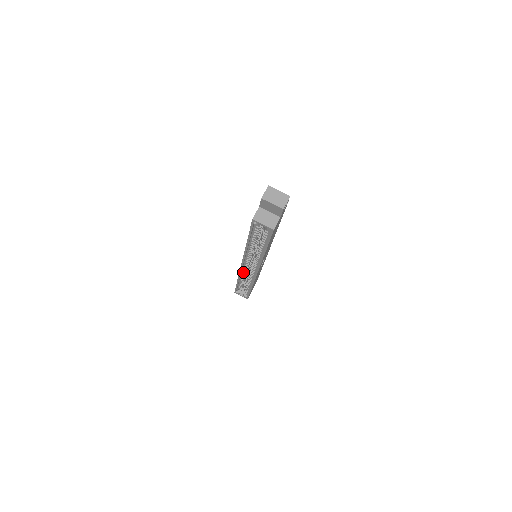
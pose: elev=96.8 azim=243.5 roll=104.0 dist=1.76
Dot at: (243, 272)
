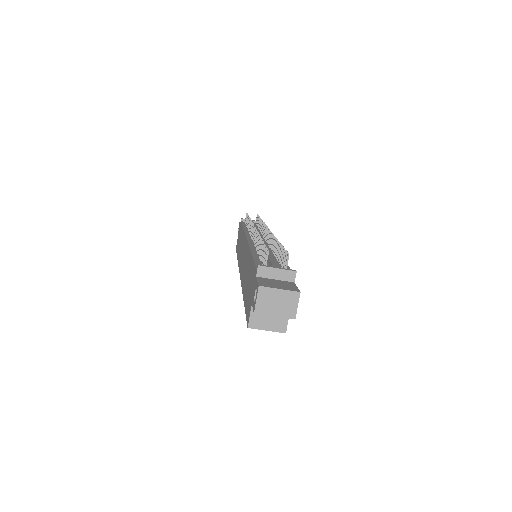
Dot at: occluded
